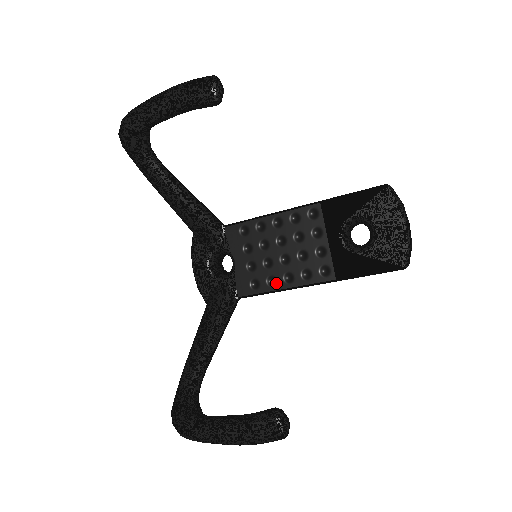
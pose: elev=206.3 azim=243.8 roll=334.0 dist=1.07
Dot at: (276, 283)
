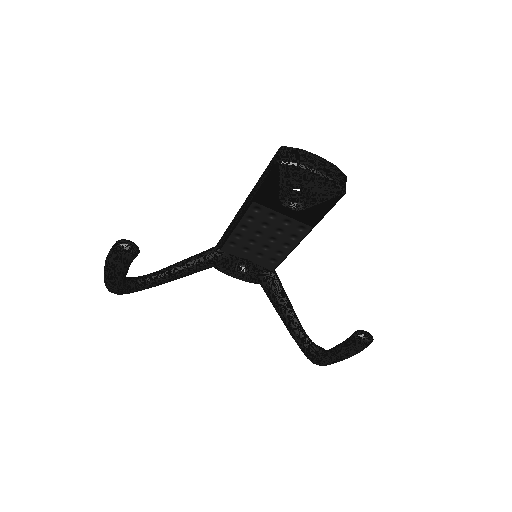
Dot at: (283, 252)
